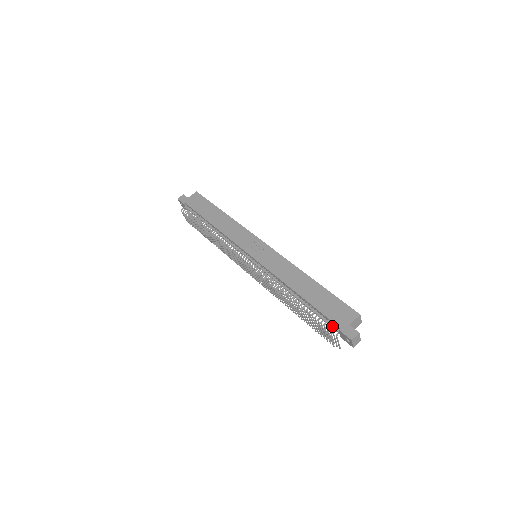
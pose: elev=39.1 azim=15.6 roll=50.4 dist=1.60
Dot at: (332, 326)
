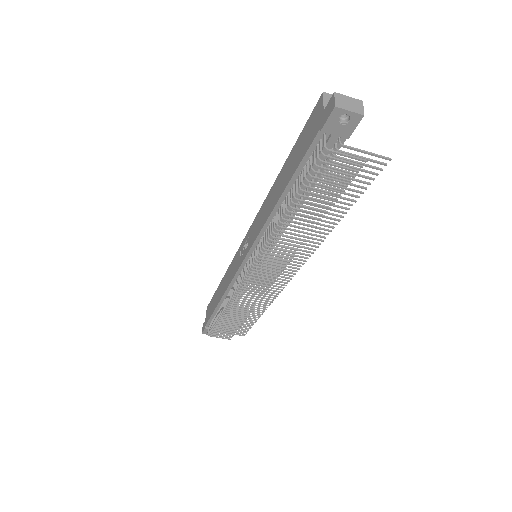
Dot at: occluded
